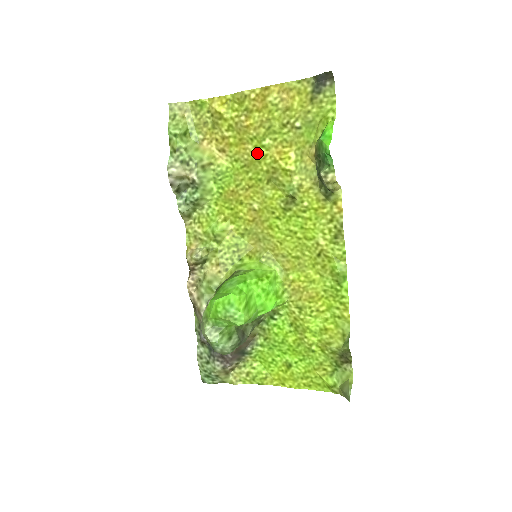
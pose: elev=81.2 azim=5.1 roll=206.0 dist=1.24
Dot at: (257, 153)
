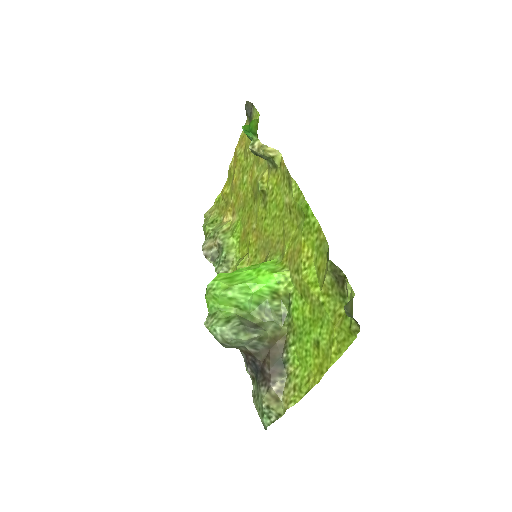
Dot at: (244, 192)
